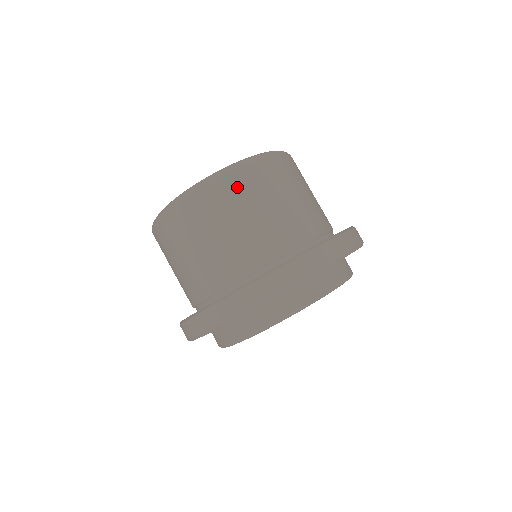
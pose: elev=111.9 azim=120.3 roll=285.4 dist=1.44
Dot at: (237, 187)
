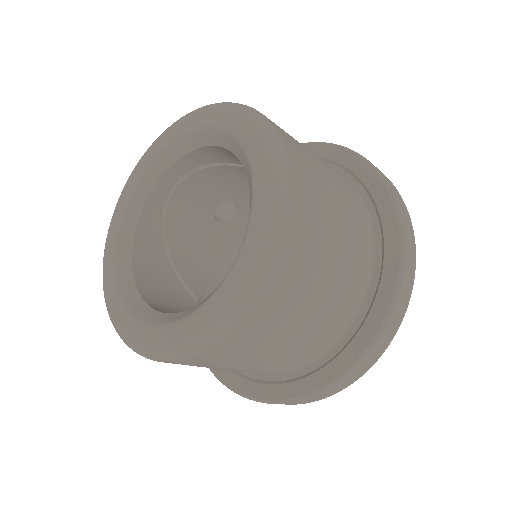
Dot at: (253, 333)
